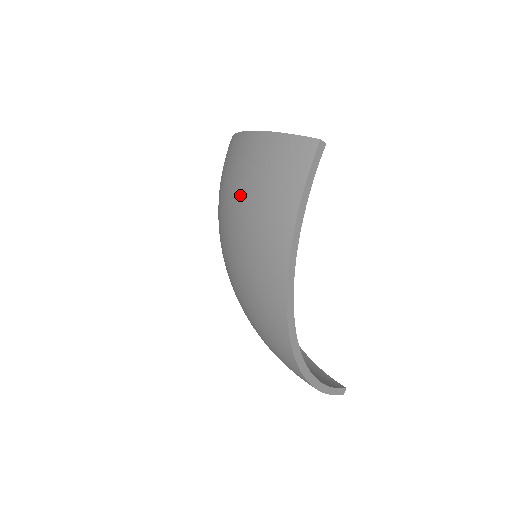
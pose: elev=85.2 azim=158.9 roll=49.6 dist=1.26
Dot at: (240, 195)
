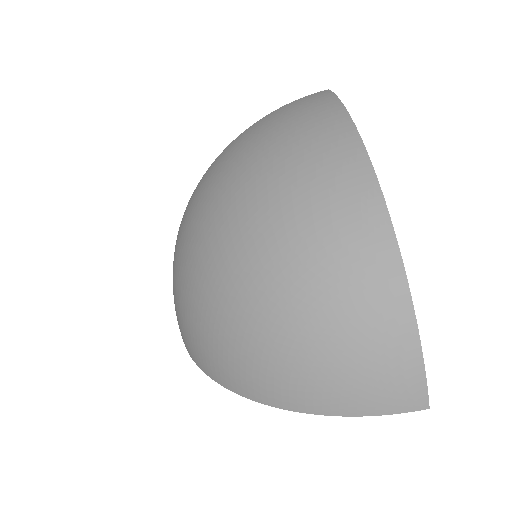
Dot at: (340, 333)
